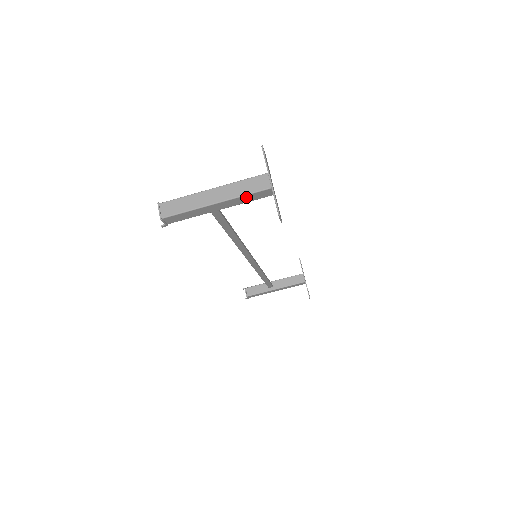
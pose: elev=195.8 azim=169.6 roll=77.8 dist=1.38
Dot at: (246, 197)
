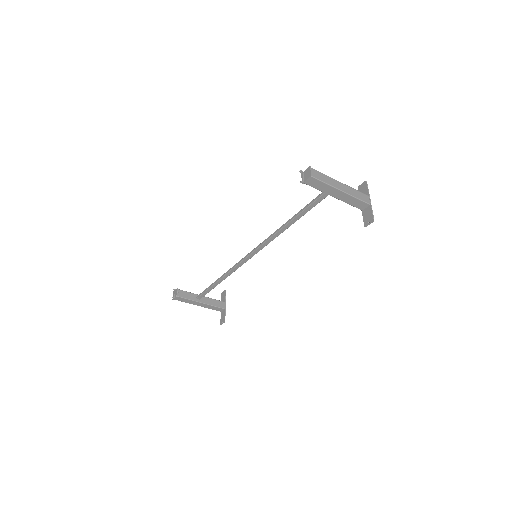
Dot at: (355, 200)
